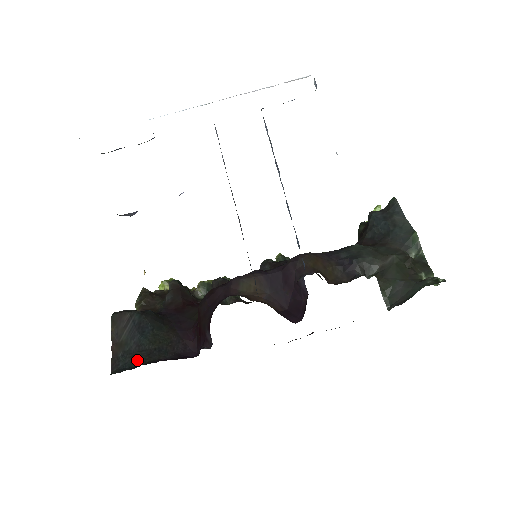
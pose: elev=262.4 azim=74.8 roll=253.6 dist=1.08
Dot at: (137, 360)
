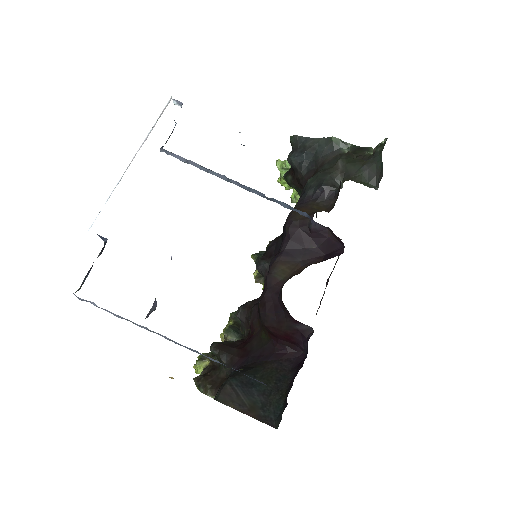
Dot at: (277, 401)
